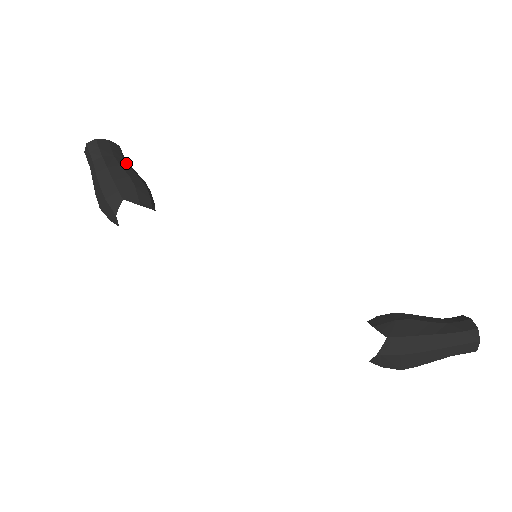
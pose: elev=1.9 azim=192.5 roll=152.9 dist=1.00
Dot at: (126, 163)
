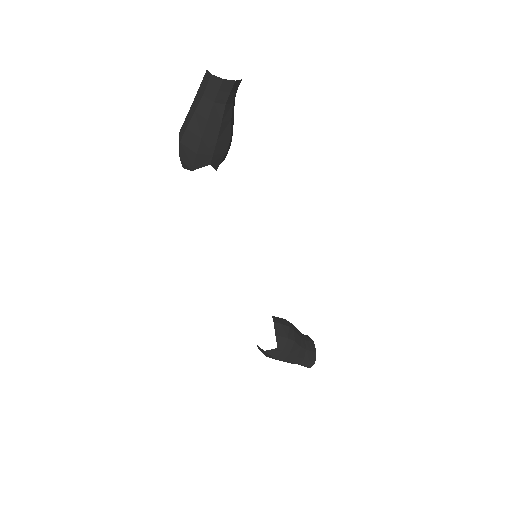
Dot at: occluded
